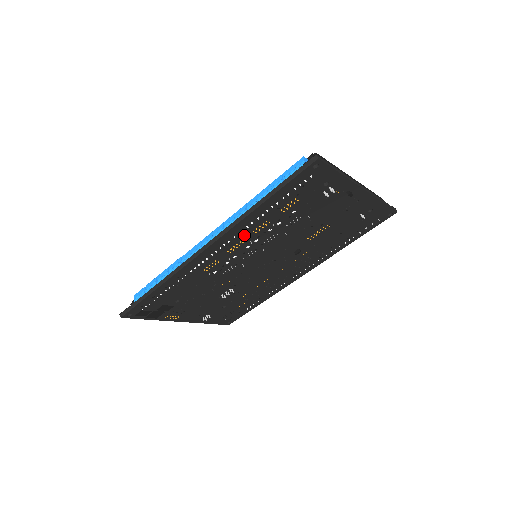
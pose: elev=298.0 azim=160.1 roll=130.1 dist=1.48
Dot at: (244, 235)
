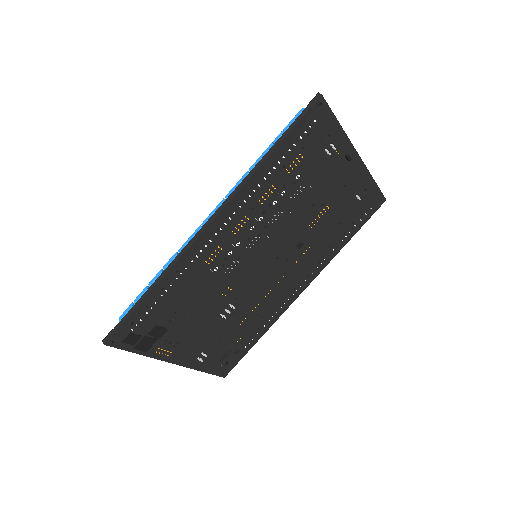
Dot at: (250, 206)
